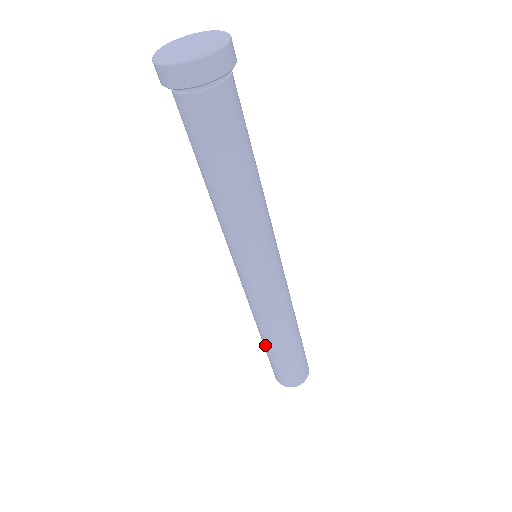
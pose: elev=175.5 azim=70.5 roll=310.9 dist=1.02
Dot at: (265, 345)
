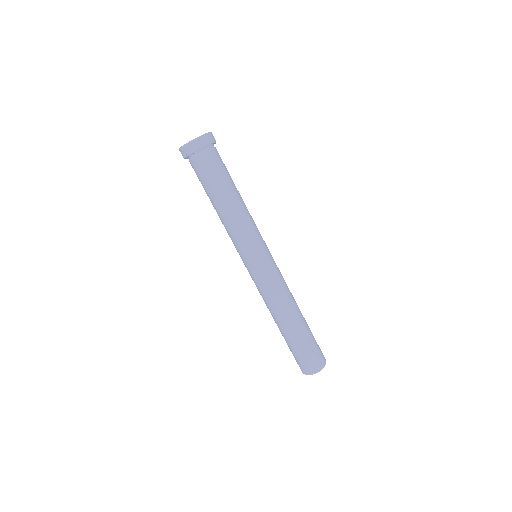
Dot at: (280, 330)
